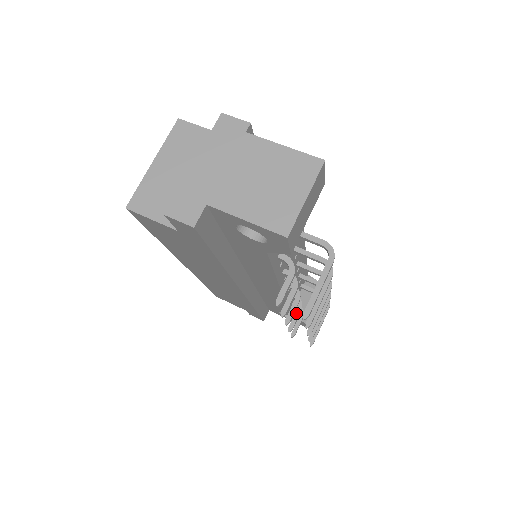
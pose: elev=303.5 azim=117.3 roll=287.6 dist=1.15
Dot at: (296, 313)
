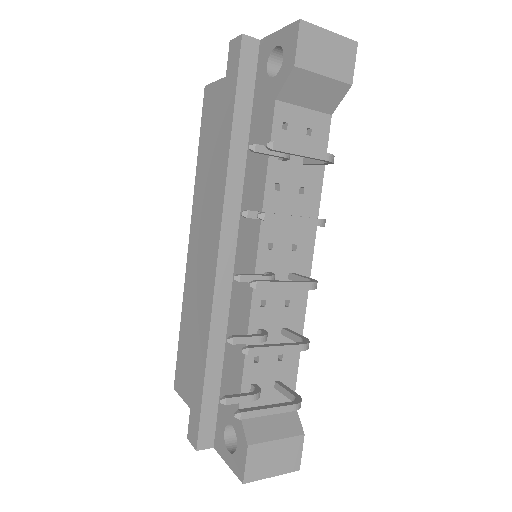
Dot at: (251, 335)
